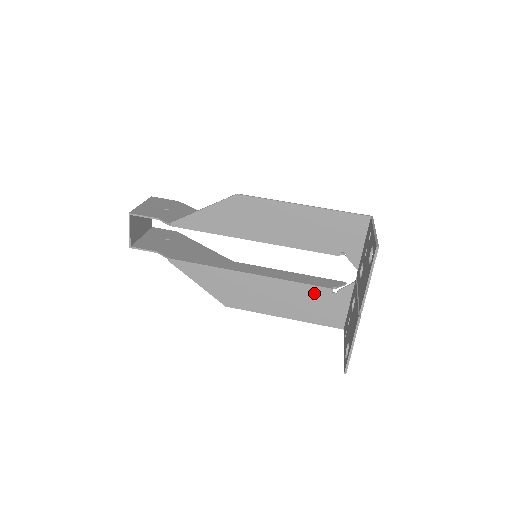
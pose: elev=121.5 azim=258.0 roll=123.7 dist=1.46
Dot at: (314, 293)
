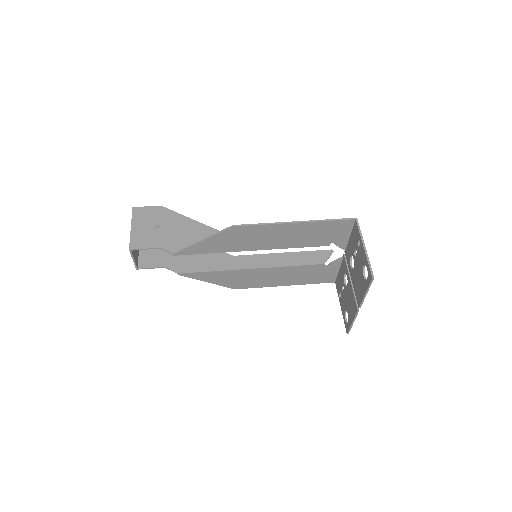
Dot at: (309, 269)
